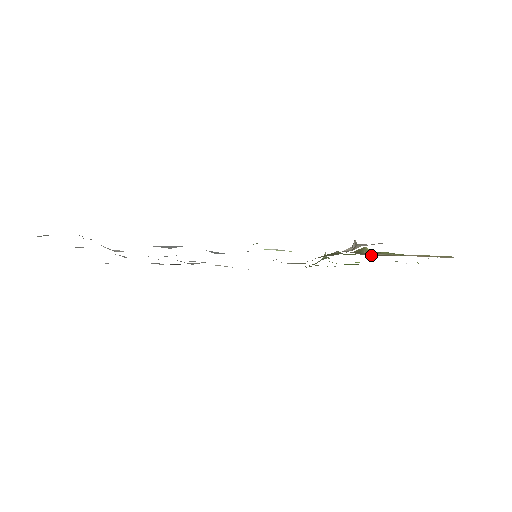
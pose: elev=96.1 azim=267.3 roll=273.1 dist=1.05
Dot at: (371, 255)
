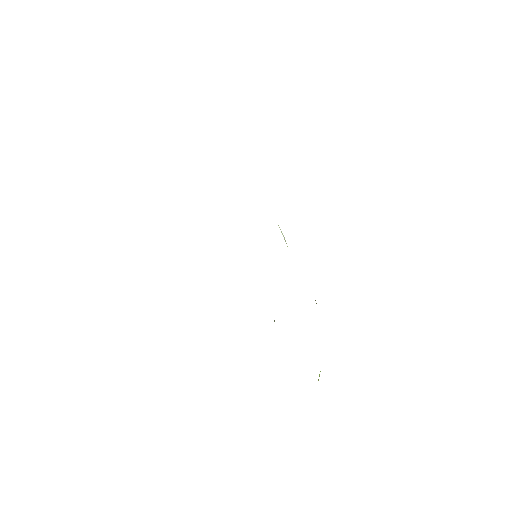
Dot at: occluded
